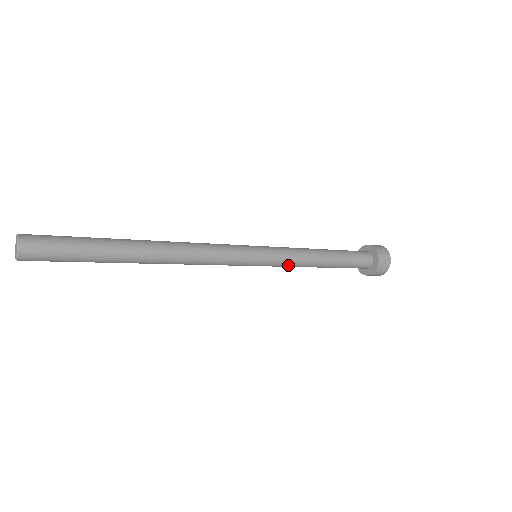
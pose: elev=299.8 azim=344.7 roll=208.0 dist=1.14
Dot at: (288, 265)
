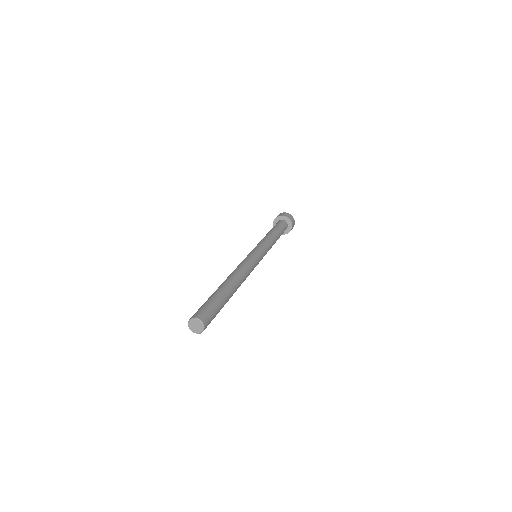
Dot at: (269, 248)
